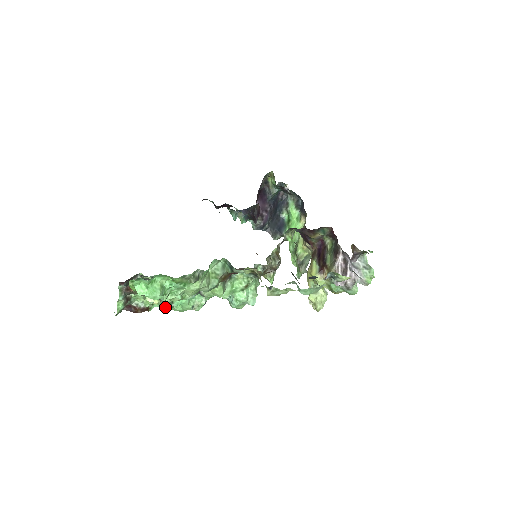
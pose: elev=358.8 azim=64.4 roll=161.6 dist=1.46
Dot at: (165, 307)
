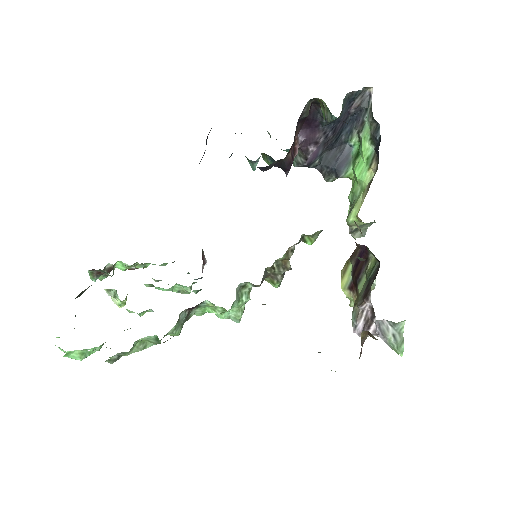
Dot at: occluded
